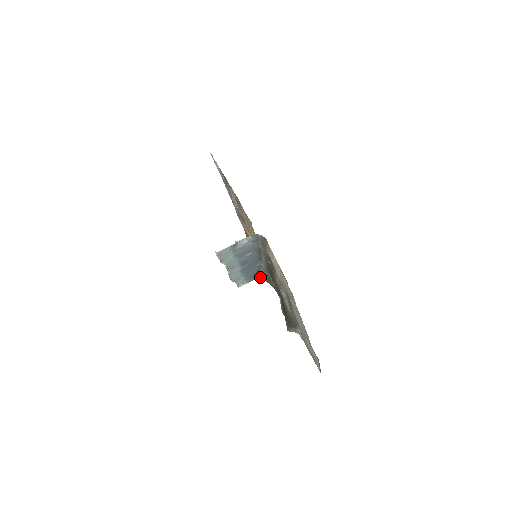
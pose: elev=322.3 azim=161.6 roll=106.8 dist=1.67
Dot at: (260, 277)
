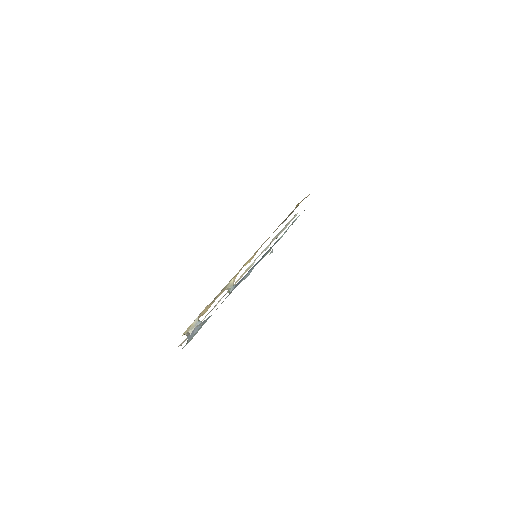
Dot at: occluded
